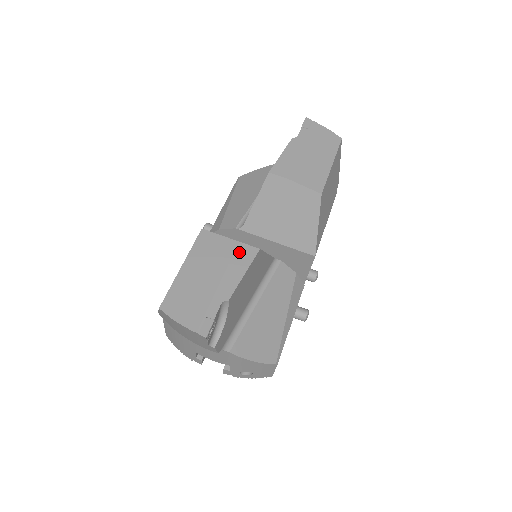
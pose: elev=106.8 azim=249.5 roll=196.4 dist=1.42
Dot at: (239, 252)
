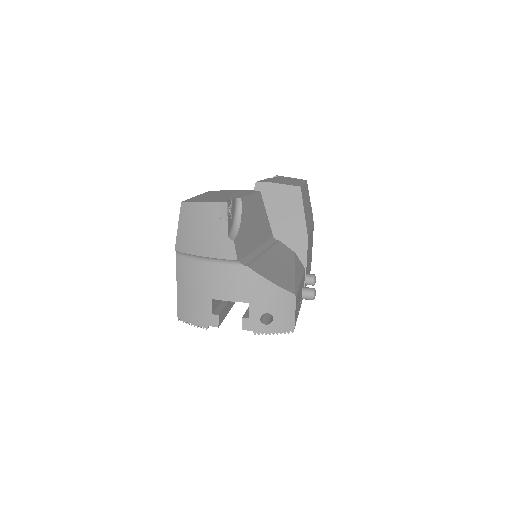
Dot at: (243, 191)
